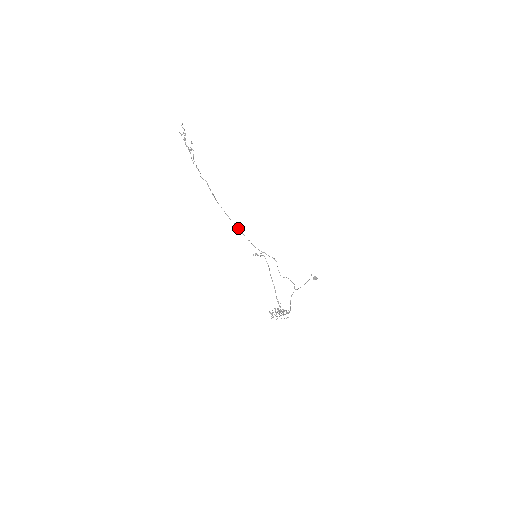
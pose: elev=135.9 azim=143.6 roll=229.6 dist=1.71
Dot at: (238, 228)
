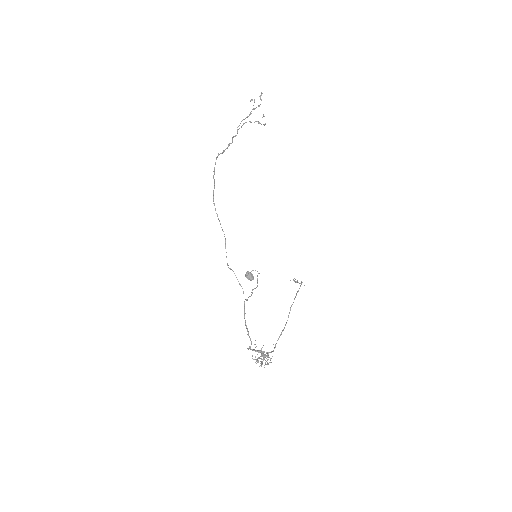
Dot at: (214, 187)
